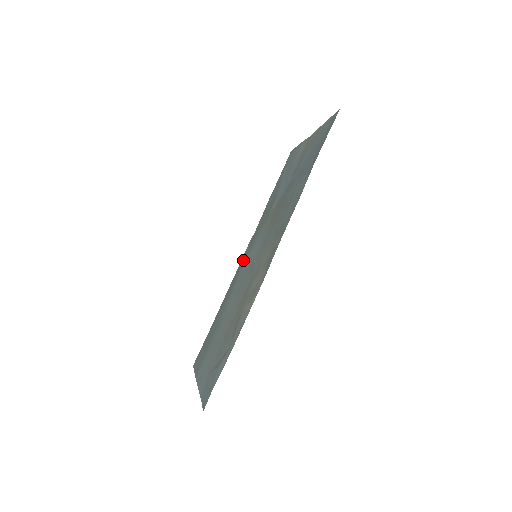
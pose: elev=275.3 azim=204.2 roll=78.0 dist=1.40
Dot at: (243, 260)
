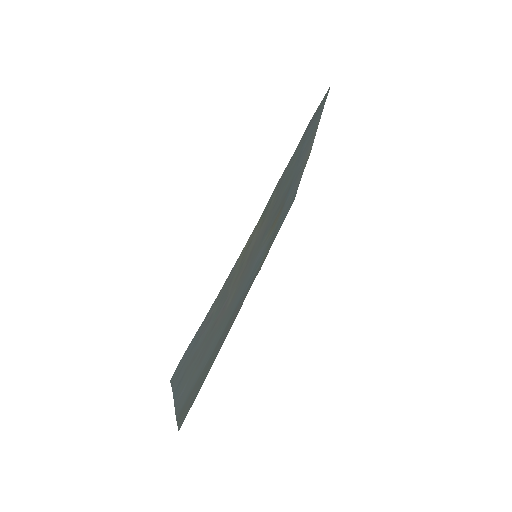
Dot at: (245, 292)
